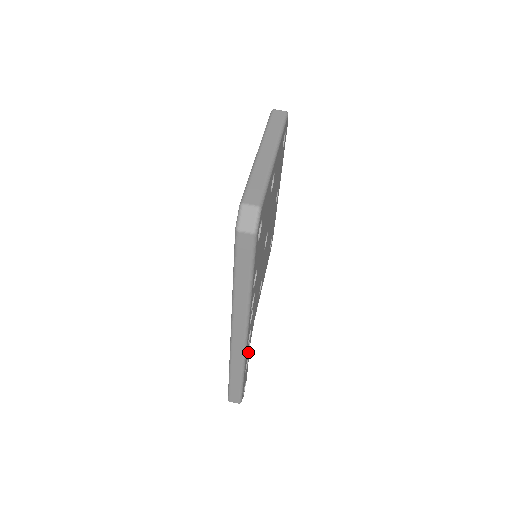
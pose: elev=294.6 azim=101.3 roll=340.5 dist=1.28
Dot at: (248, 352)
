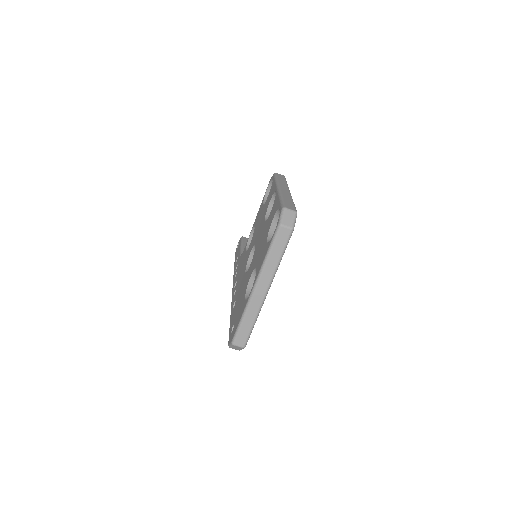
Dot at: occluded
